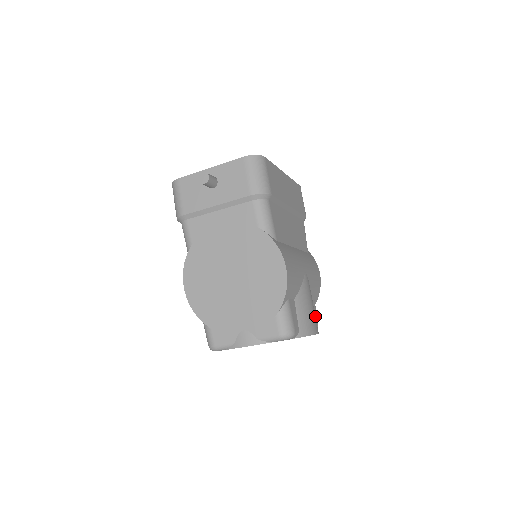
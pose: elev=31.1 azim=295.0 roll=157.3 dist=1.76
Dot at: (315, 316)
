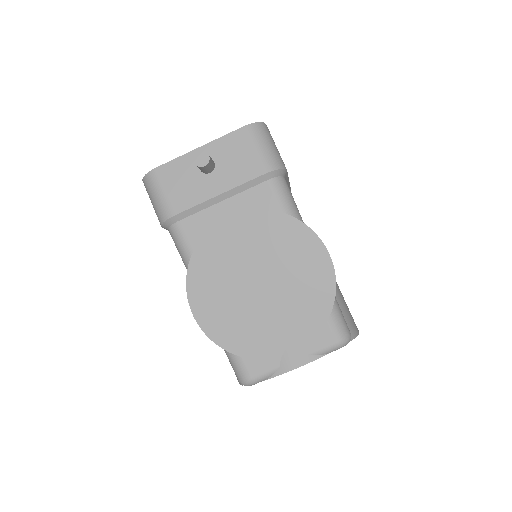
Dot at: occluded
